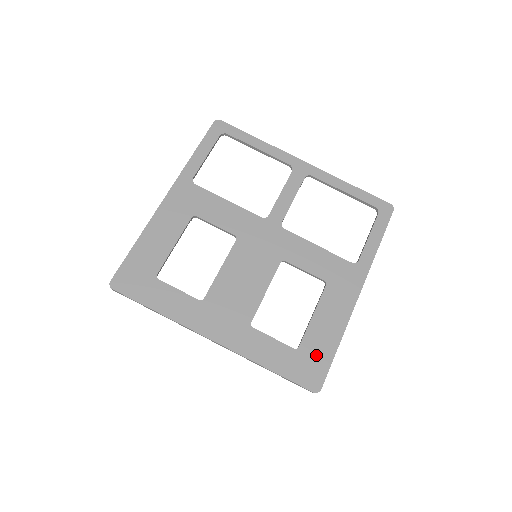
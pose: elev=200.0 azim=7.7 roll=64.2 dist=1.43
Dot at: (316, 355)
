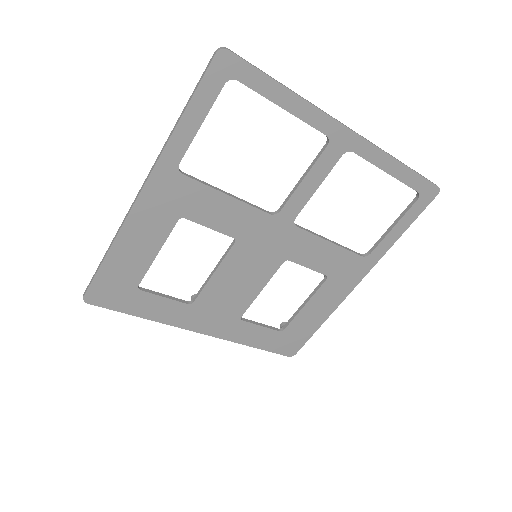
Dot at: (298, 334)
